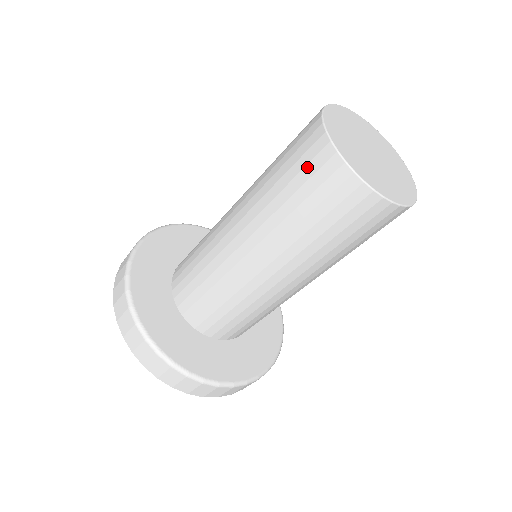
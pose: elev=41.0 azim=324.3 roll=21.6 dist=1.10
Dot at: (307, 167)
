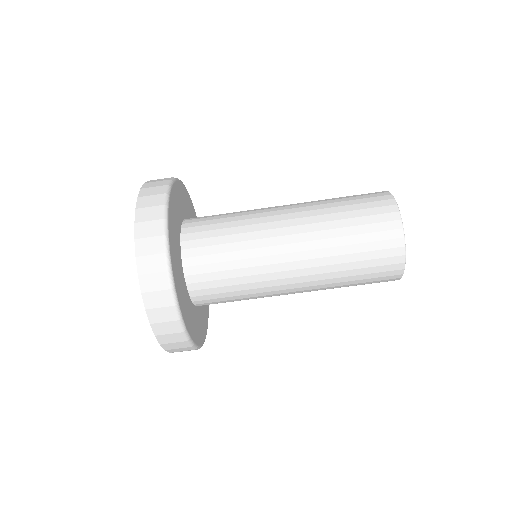
Dot at: (368, 198)
